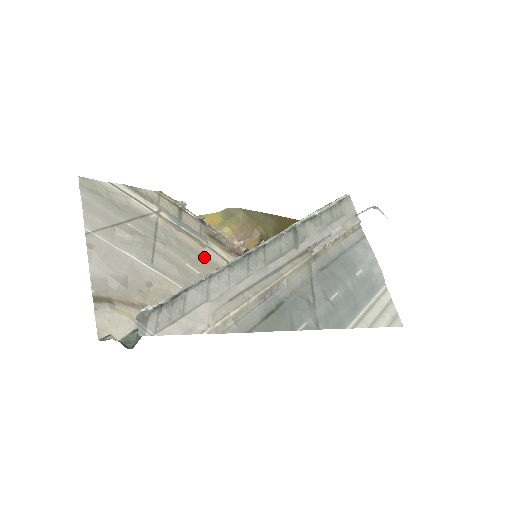
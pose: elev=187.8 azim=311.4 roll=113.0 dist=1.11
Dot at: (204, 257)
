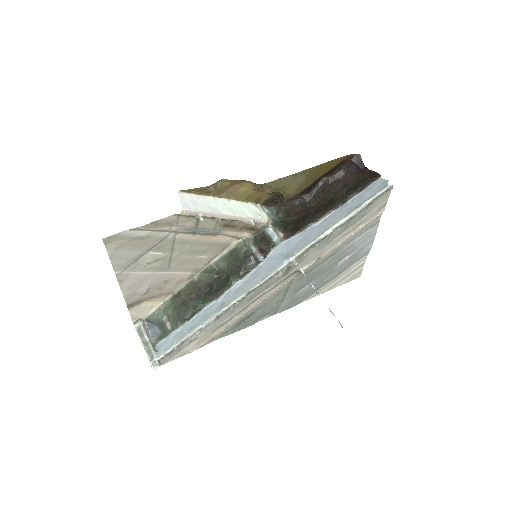
Dot at: (214, 244)
